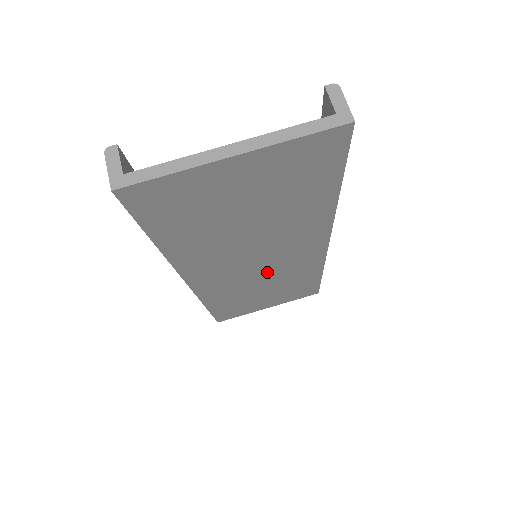
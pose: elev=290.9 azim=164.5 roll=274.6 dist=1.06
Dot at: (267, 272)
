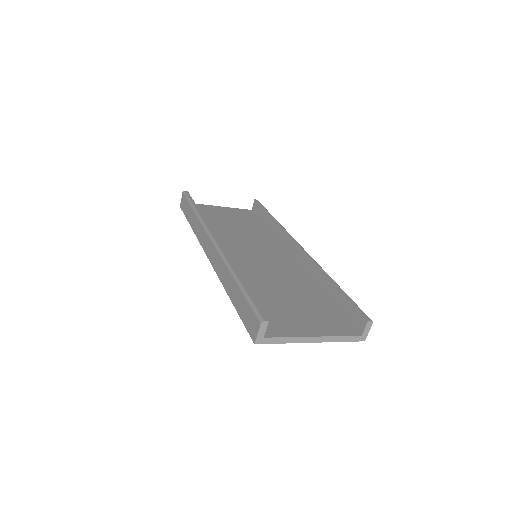
Dot at: occluded
